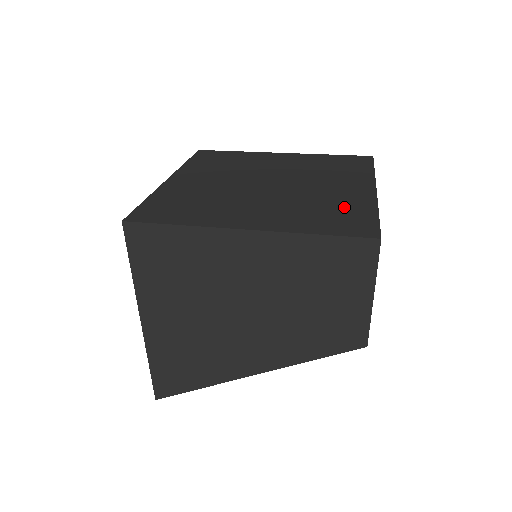
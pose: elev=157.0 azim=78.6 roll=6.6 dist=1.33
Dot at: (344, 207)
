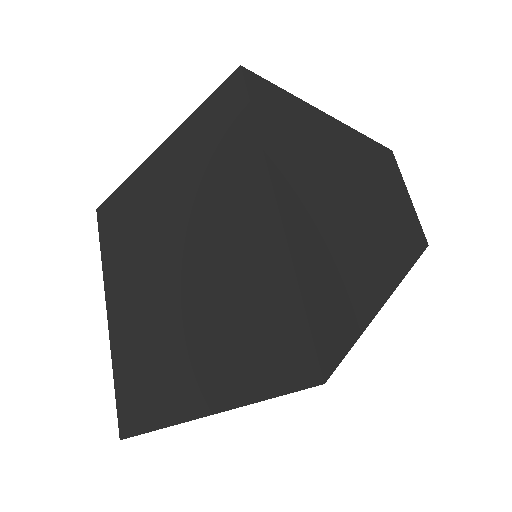
Dot at: occluded
